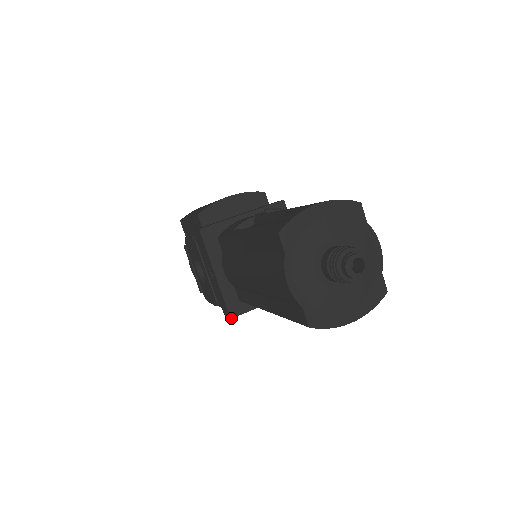
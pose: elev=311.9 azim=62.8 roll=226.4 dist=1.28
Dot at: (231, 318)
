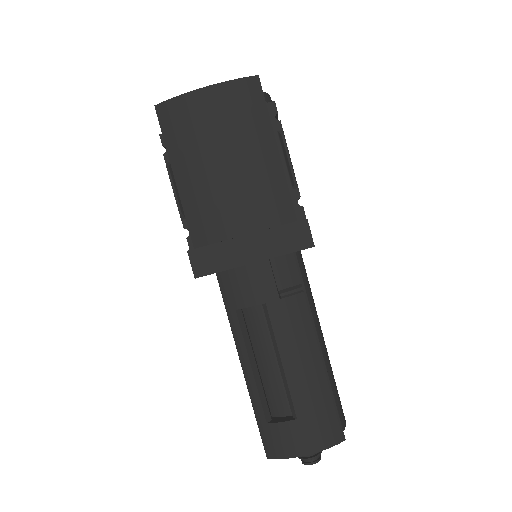
Dot at: occluded
